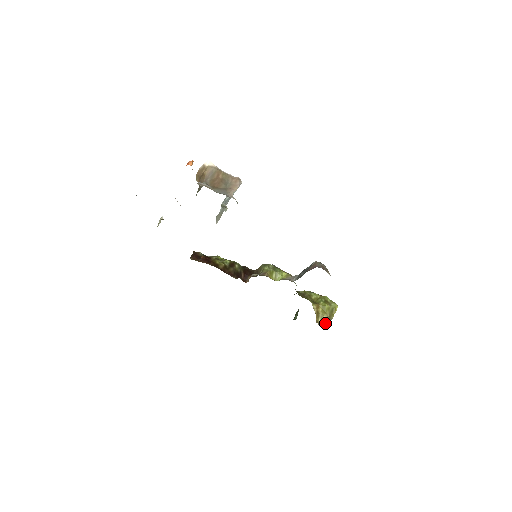
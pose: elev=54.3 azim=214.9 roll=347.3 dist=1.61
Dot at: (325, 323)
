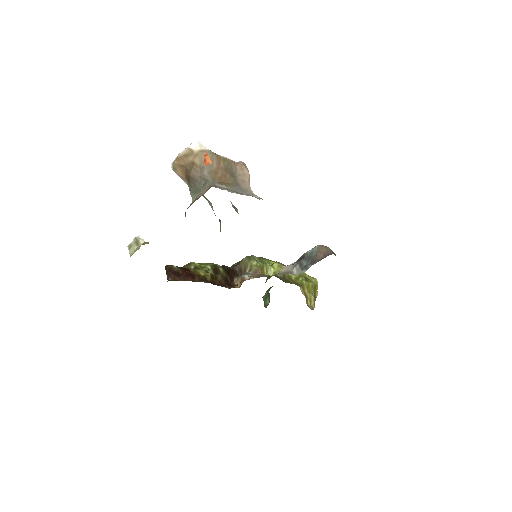
Dot at: (313, 304)
